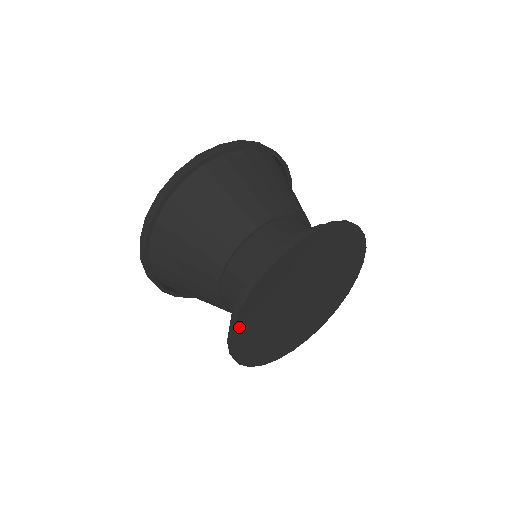
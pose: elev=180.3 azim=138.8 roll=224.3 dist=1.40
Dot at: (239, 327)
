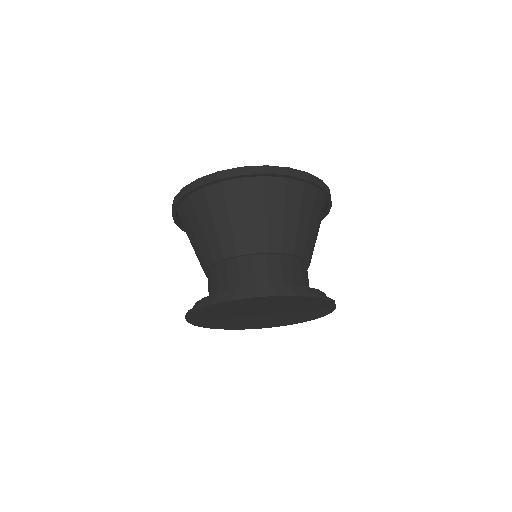
Dot at: (250, 299)
